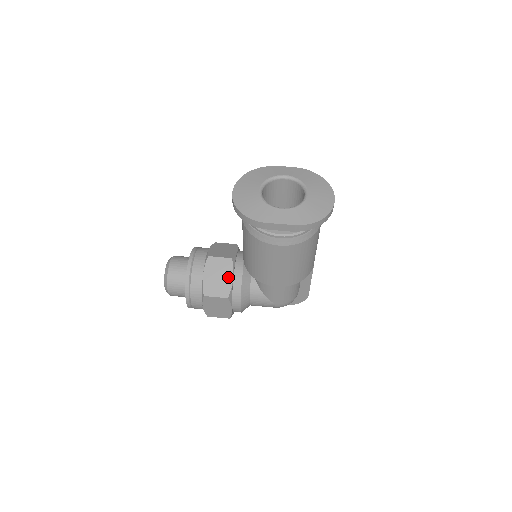
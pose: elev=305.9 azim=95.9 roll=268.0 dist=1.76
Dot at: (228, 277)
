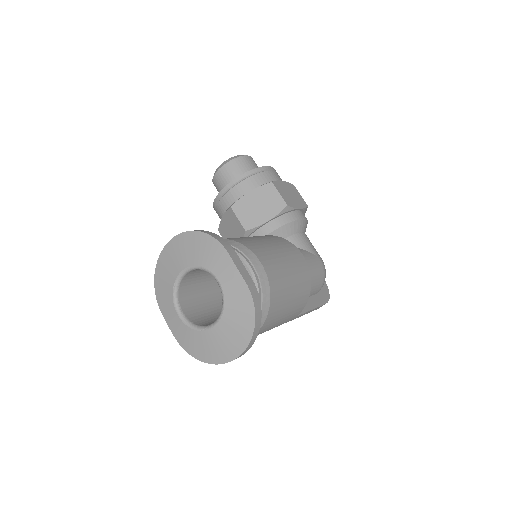
Dot at: occluded
